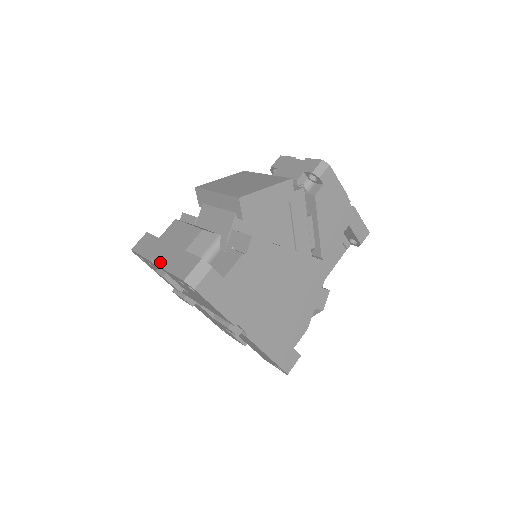
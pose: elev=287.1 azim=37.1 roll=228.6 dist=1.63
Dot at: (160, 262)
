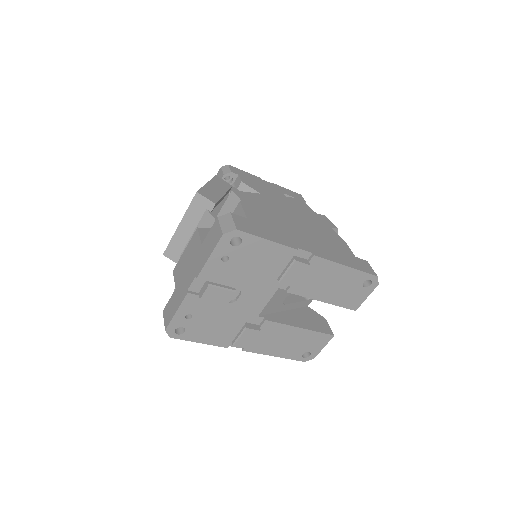
Dot at: (194, 277)
